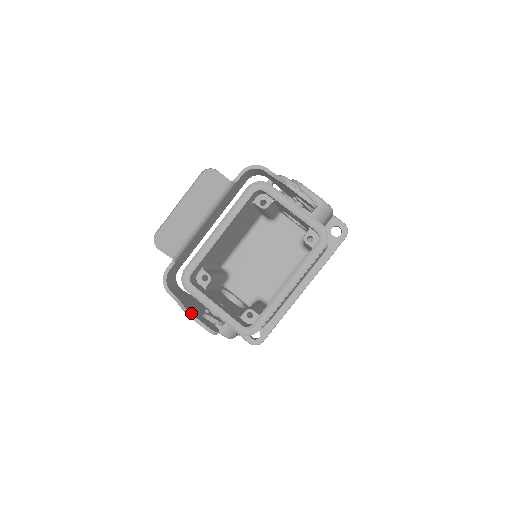
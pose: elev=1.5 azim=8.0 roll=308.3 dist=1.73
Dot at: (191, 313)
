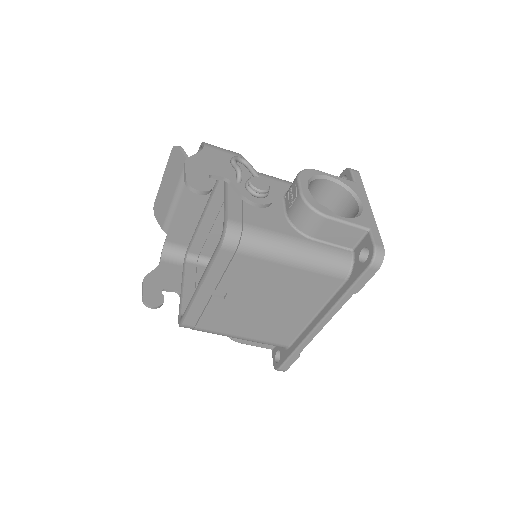
Dot at: (144, 279)
